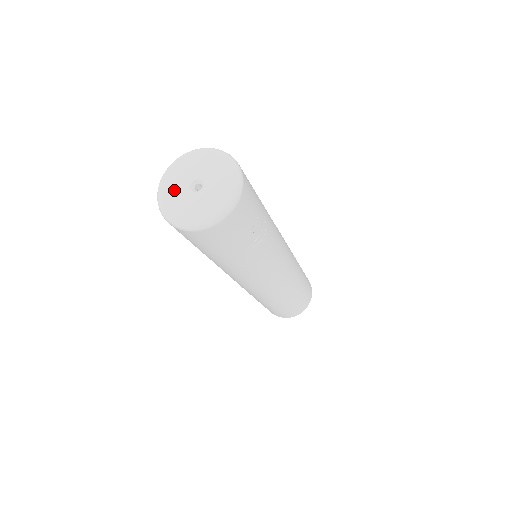
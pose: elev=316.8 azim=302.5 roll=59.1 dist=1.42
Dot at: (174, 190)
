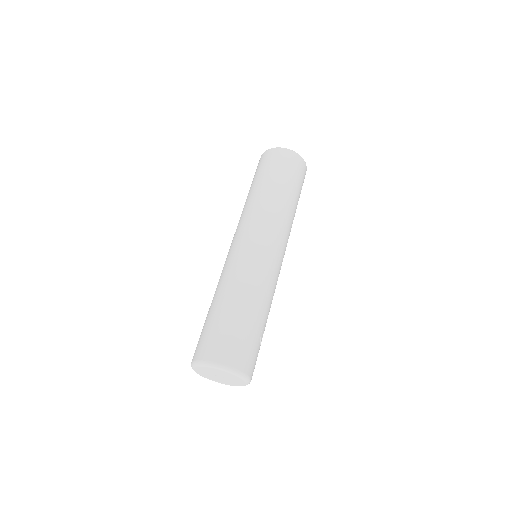
Dot at: (206, 375)
